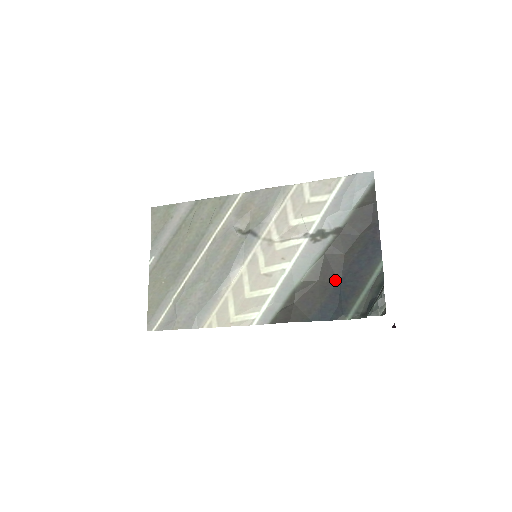
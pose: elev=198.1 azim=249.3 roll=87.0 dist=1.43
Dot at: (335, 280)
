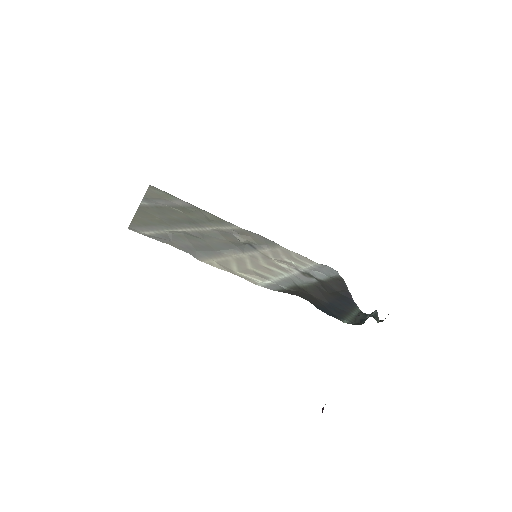
Dot at: (326, 301)
